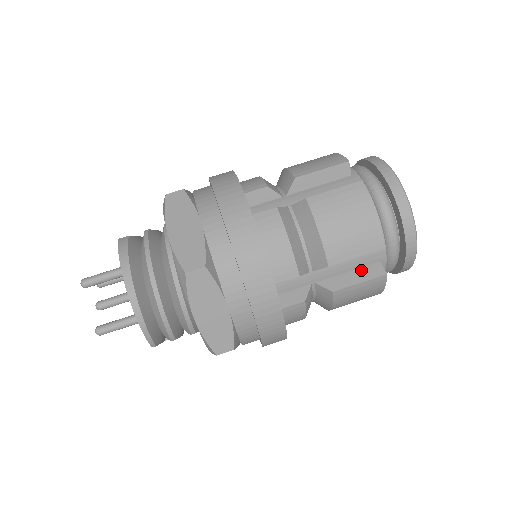
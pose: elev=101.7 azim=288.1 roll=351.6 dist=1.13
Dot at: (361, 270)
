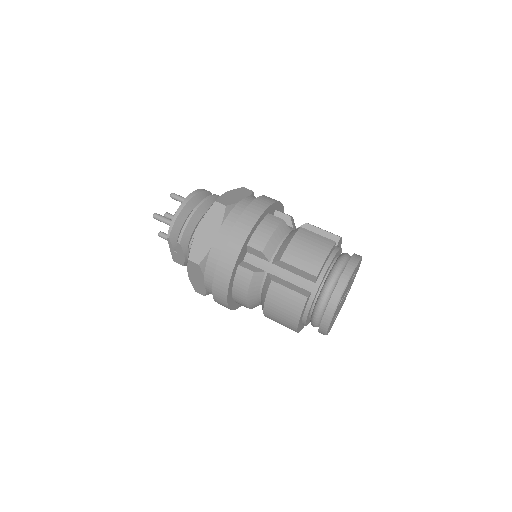
Dot at: (297, 287)
